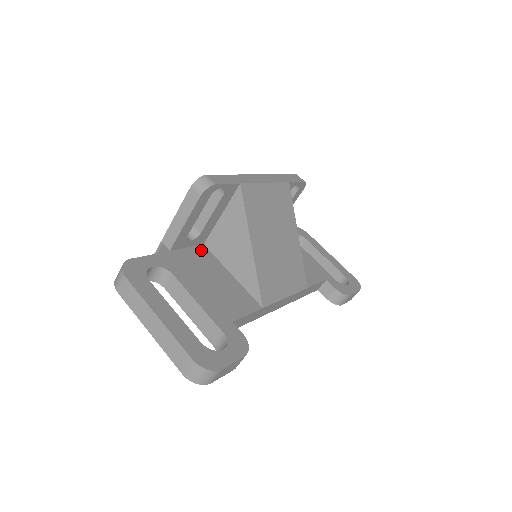
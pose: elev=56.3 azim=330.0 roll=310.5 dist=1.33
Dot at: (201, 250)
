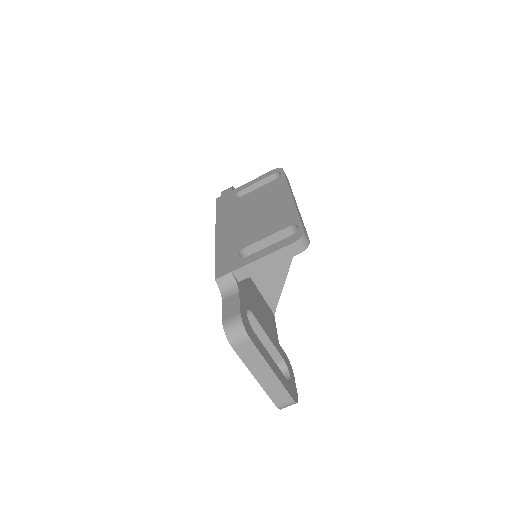
Dot at: occluded
